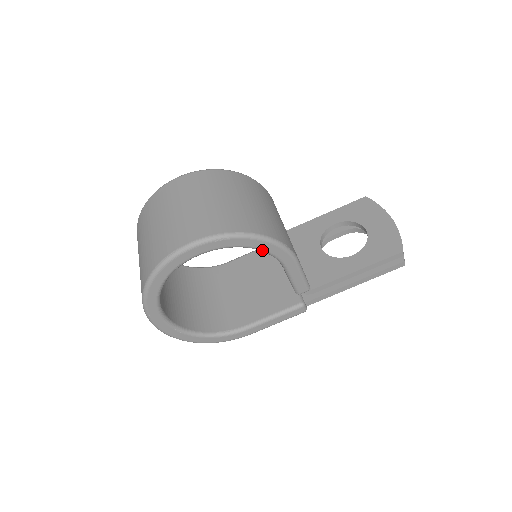
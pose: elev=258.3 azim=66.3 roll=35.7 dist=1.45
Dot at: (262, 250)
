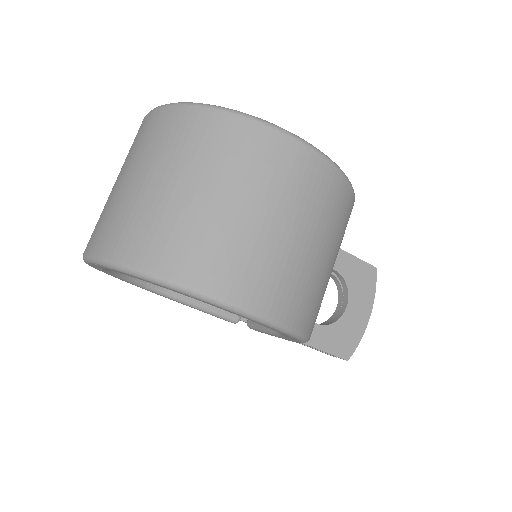
Dot at: occluded
